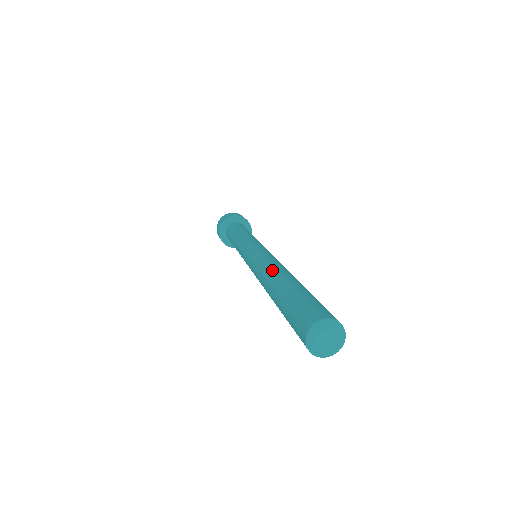
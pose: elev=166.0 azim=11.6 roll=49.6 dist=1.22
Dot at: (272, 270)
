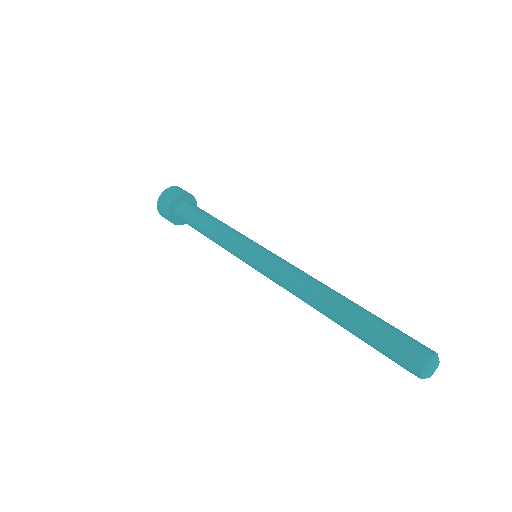
Dot at: (327, 287)
